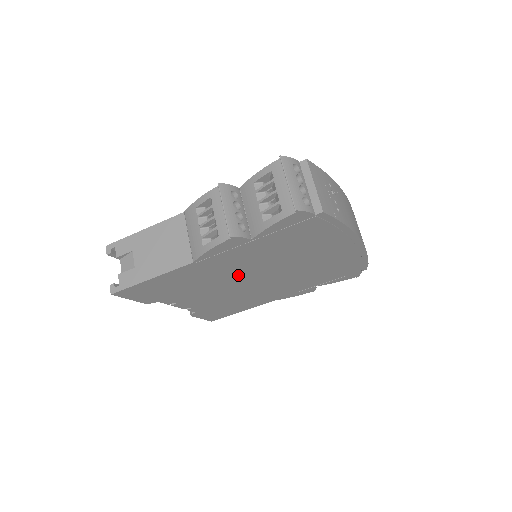
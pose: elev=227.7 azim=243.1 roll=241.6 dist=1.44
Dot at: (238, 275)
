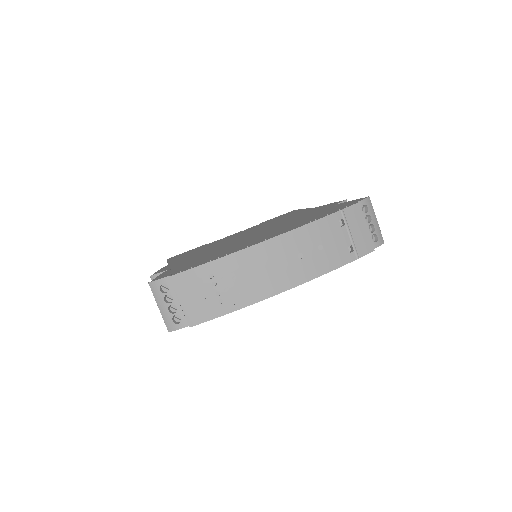
Dot at: occluded
